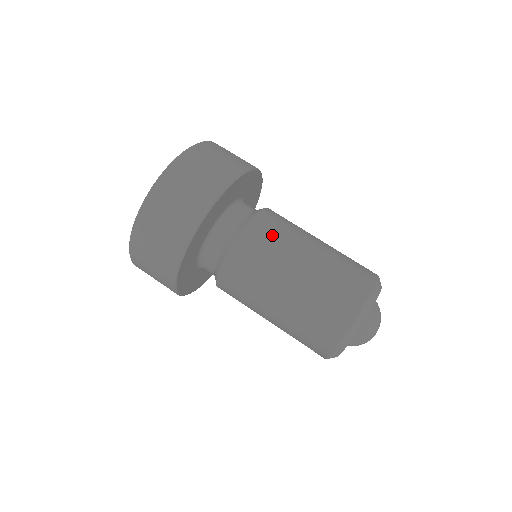
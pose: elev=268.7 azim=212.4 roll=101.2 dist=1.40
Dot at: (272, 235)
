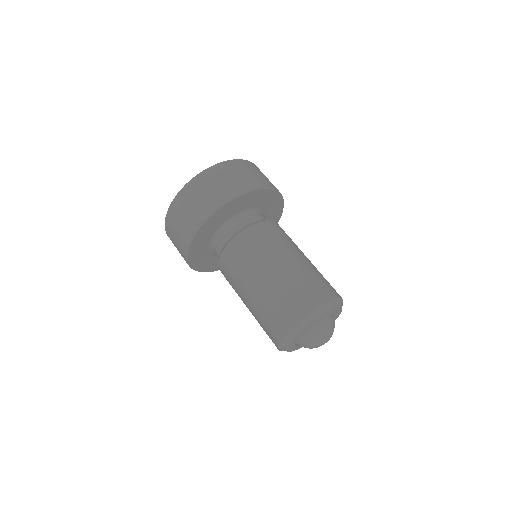
Dot at: (234, 266)
